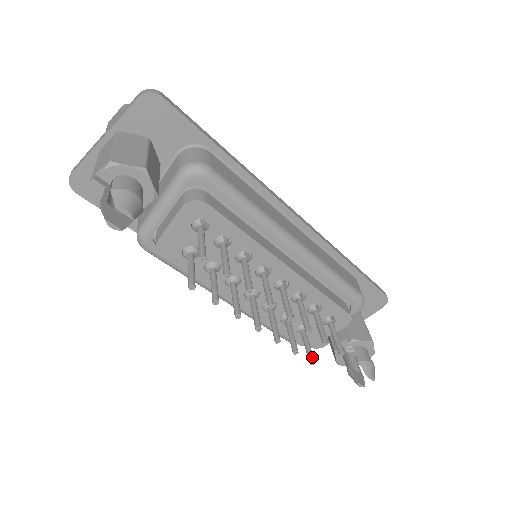
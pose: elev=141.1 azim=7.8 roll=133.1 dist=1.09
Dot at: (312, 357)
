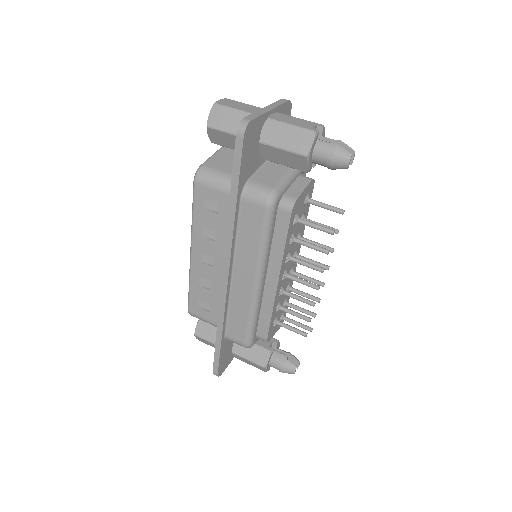
Dot at: occluded
